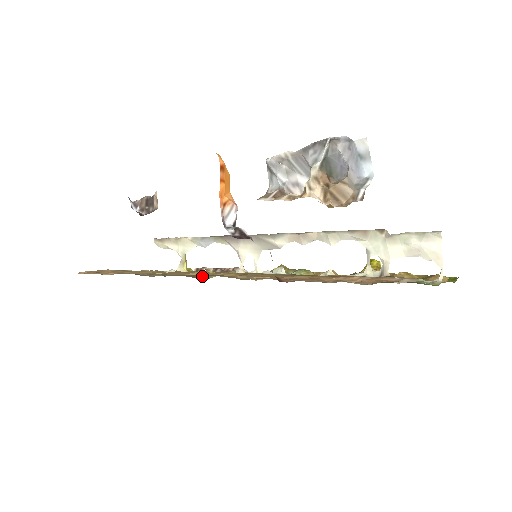
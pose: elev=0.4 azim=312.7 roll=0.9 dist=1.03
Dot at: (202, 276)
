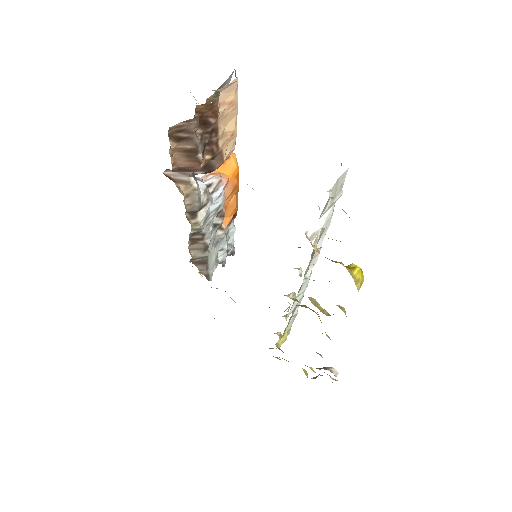
Dot at: occluded
